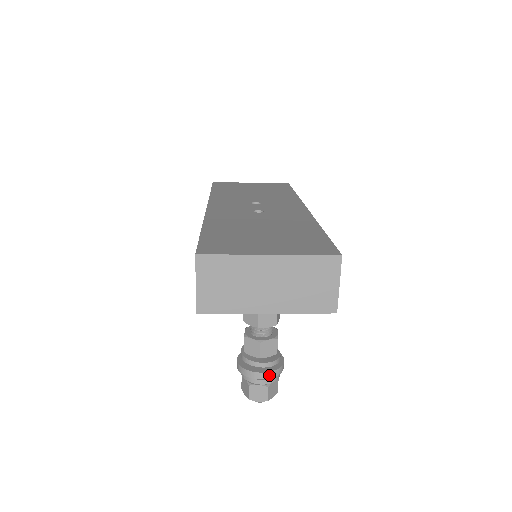
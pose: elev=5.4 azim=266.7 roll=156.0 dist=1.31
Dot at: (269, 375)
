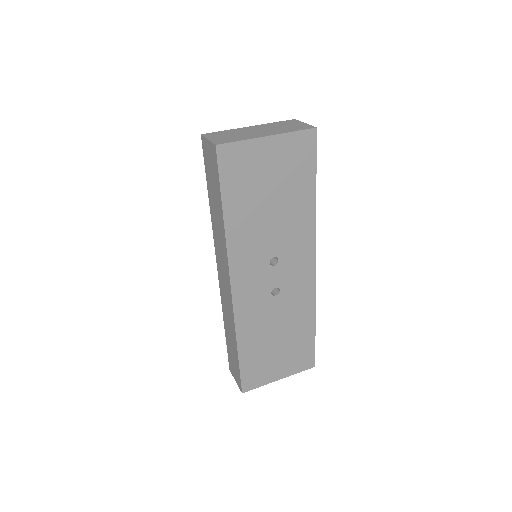
Dot at: occluded
